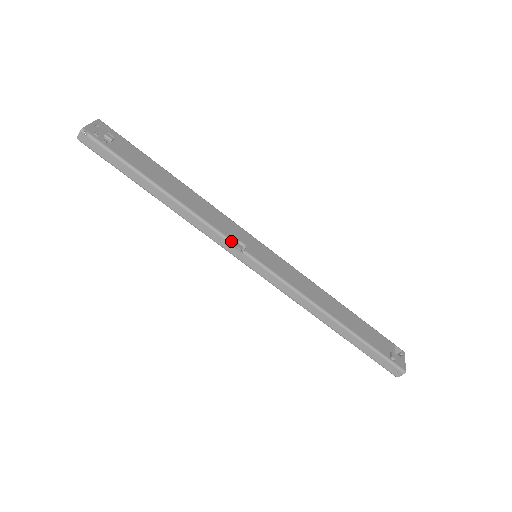
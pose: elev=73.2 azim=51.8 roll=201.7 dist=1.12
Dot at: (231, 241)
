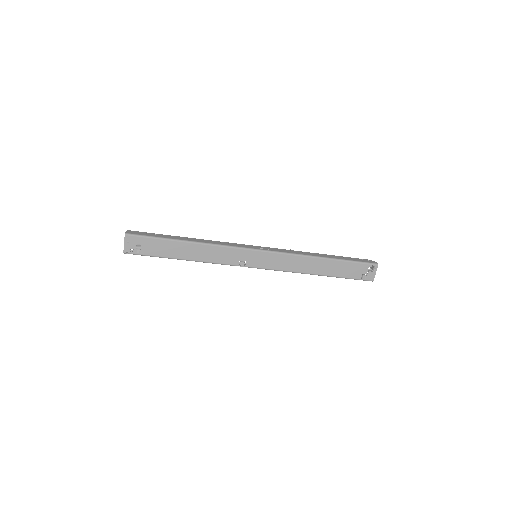
Dot at: occluded
